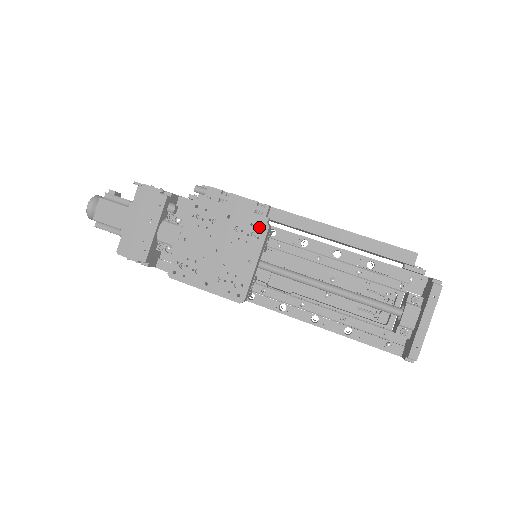
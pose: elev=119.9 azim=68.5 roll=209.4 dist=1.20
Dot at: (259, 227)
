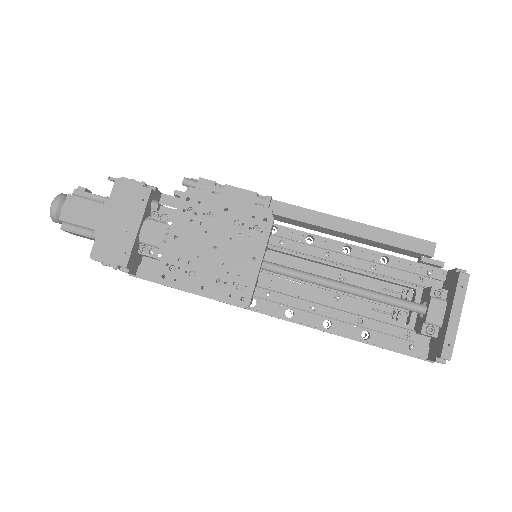
Dot at: (262, 219)
